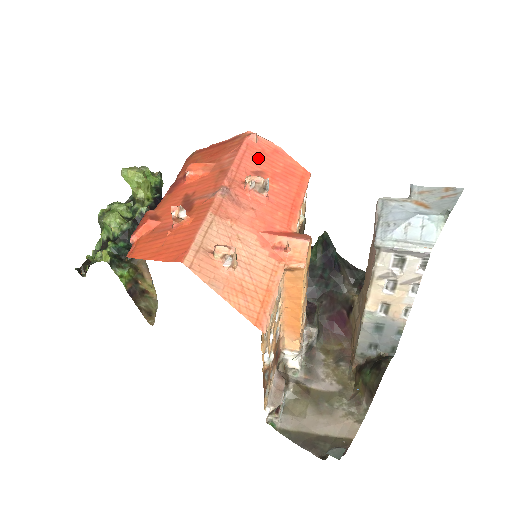
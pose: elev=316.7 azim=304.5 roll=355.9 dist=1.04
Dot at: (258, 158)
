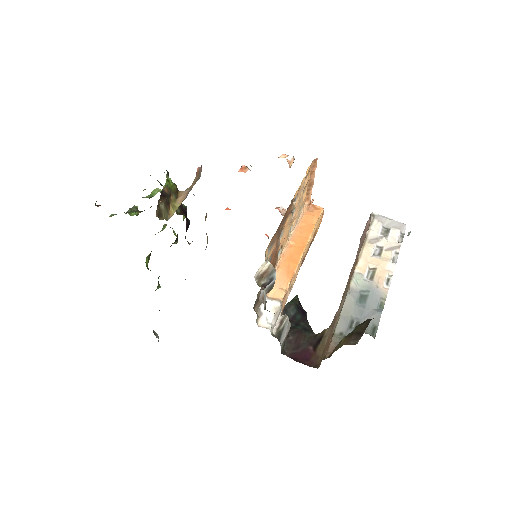
Dot at: occluded
